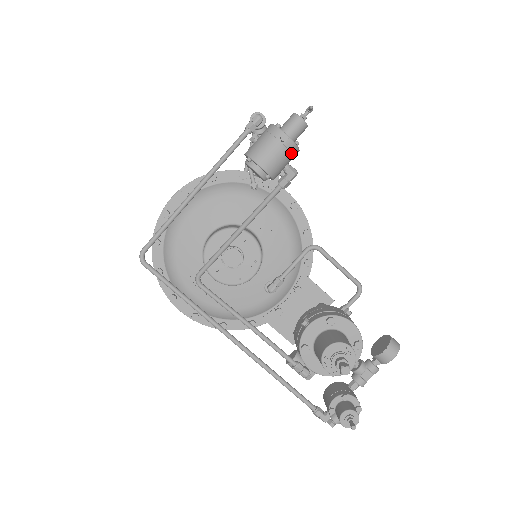
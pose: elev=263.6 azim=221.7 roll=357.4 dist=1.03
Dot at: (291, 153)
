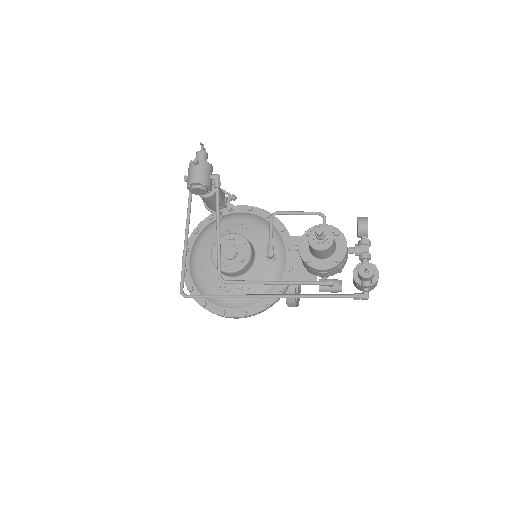
Dot at: (206, 167)
